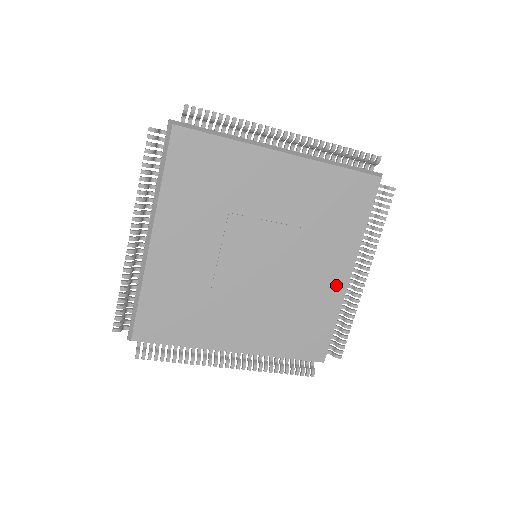
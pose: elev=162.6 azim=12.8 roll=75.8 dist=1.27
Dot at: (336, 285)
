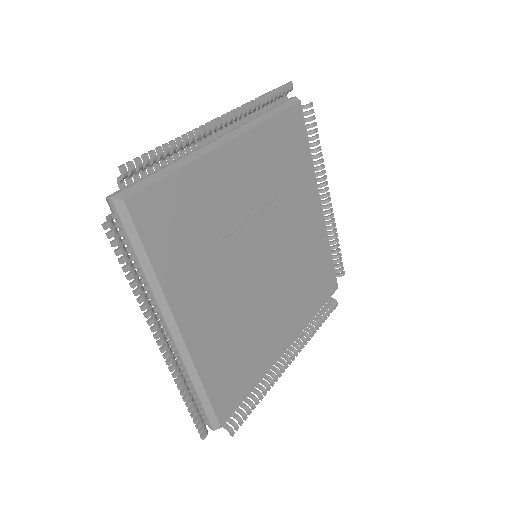
Dot at: (317, 223)
